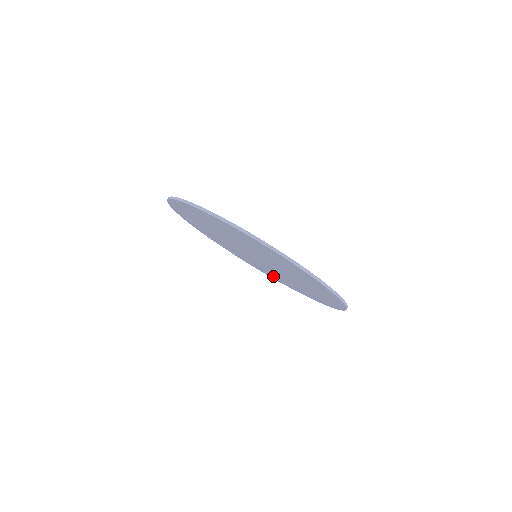
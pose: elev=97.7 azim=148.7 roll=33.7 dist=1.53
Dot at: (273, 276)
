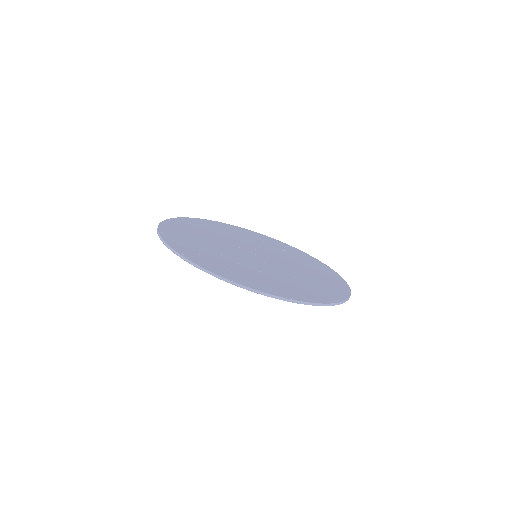
Dot at: occluded
